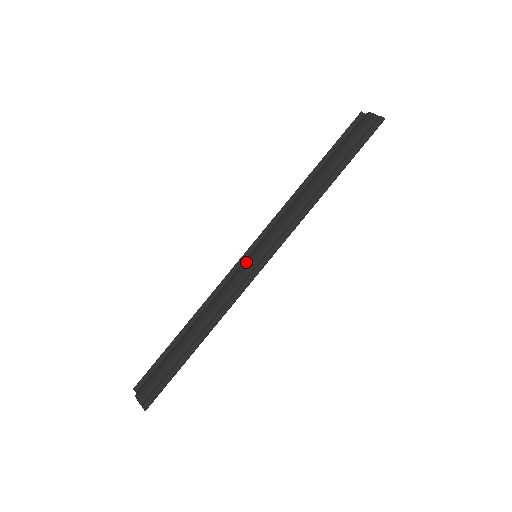
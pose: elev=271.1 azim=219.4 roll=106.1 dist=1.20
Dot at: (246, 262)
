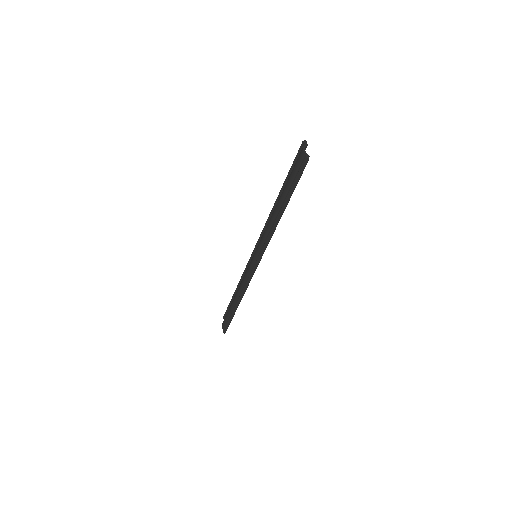
Dot at: (251, 260)
